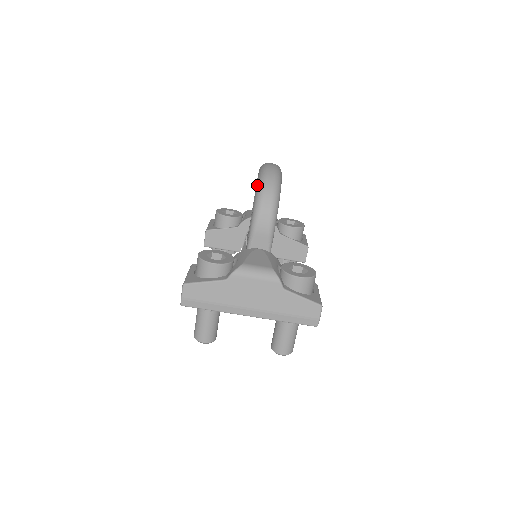
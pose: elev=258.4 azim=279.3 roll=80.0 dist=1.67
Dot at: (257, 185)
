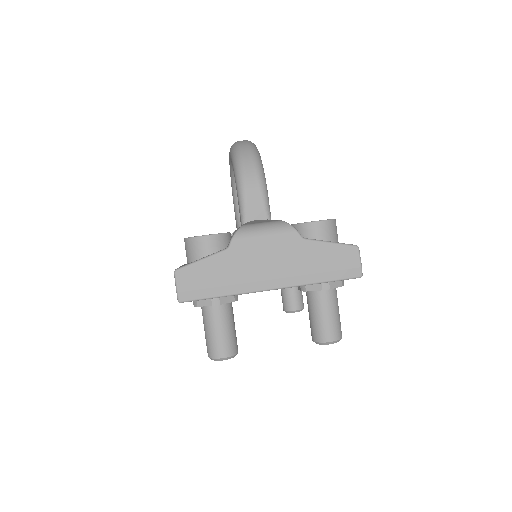
Dot at: (231, 156)
